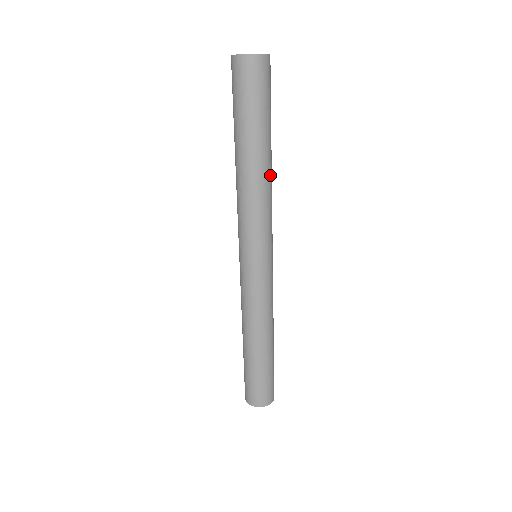
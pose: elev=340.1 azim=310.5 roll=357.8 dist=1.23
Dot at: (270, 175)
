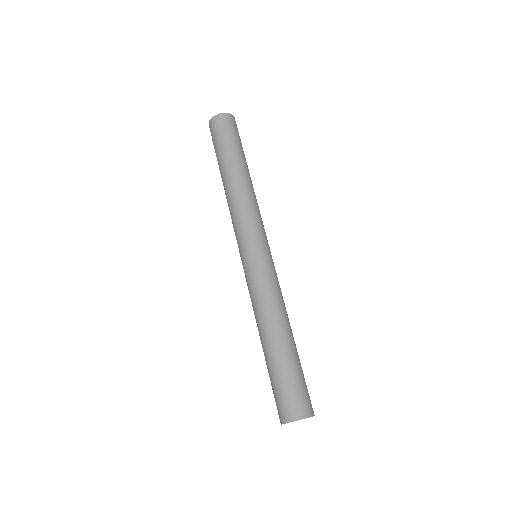
Dot at: (245, 184)
